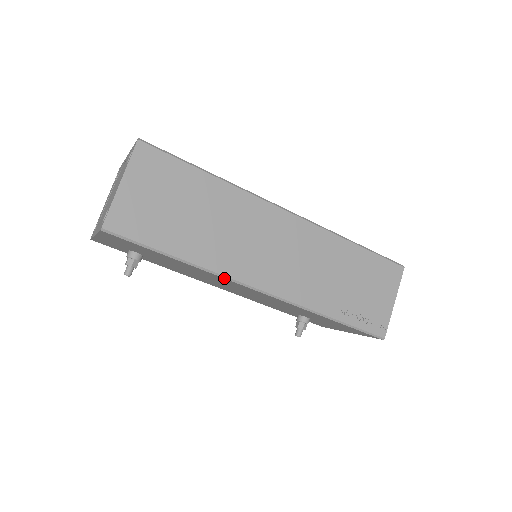
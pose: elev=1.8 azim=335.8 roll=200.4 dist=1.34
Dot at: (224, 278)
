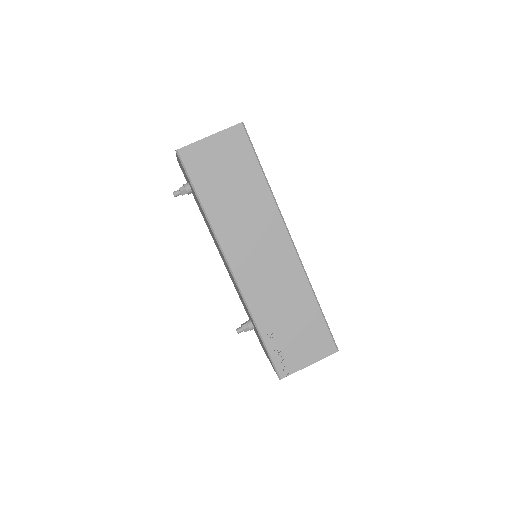
Dot at: (217, 241)
